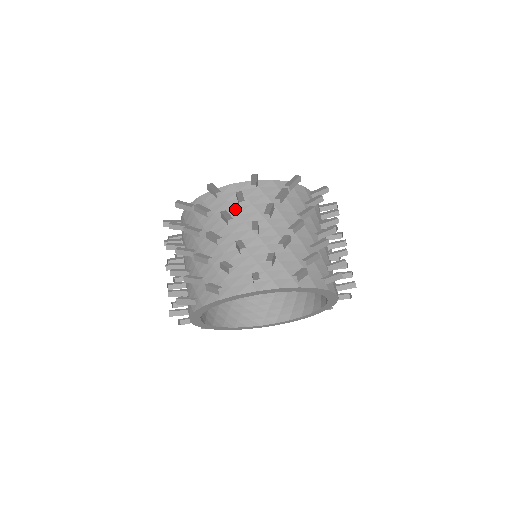
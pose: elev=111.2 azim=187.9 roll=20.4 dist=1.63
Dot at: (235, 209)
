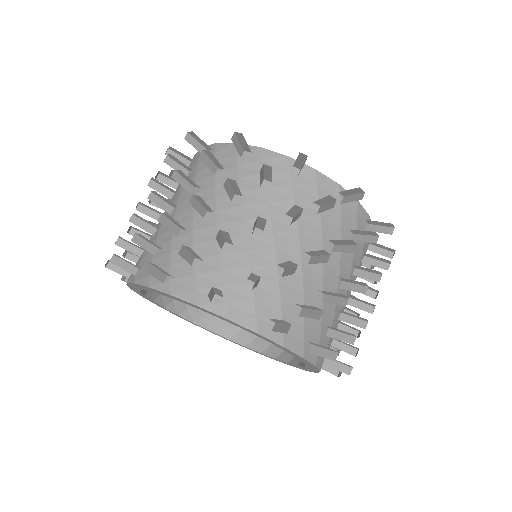
Dot at: (343, 235)
